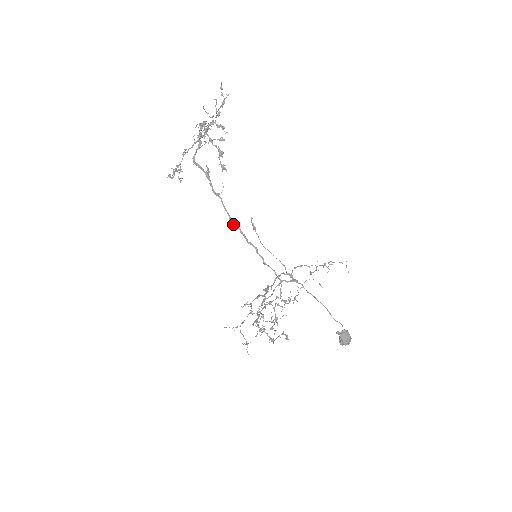
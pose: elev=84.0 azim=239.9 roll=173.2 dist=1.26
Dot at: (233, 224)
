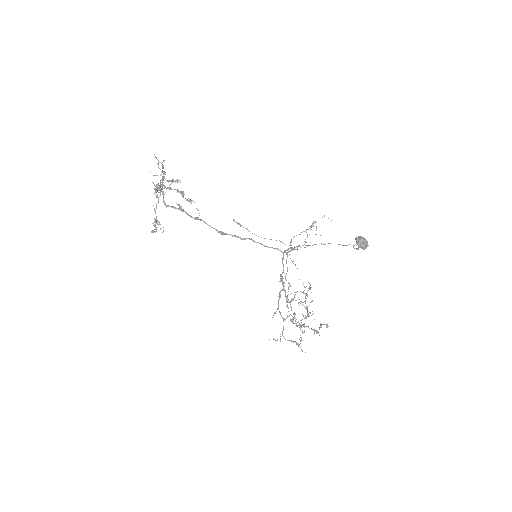
Dot at: (223, 234)
